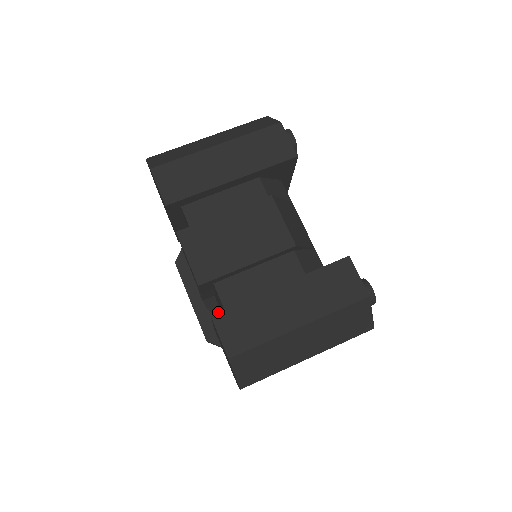
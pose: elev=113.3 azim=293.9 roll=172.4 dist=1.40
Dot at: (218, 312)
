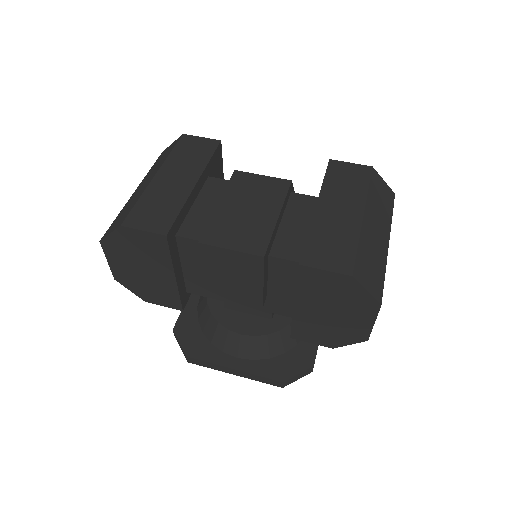
Dot at: (302, 258)
